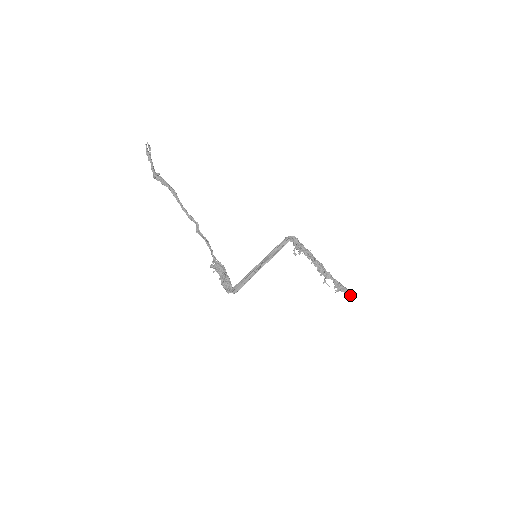
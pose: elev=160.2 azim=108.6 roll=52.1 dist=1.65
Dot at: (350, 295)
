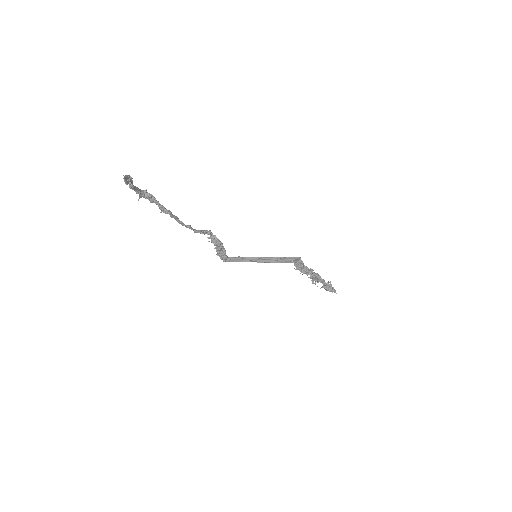
Dot at: (333, 290)
